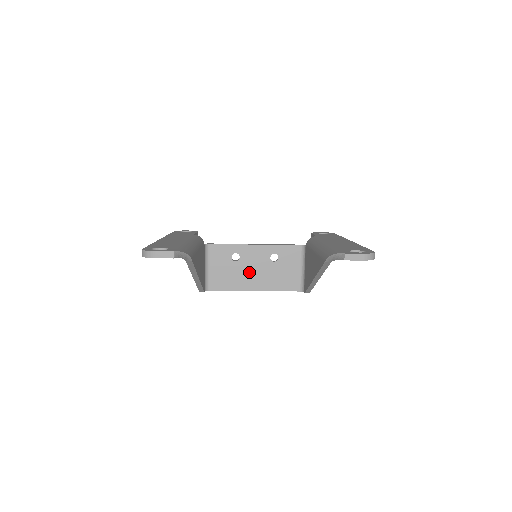
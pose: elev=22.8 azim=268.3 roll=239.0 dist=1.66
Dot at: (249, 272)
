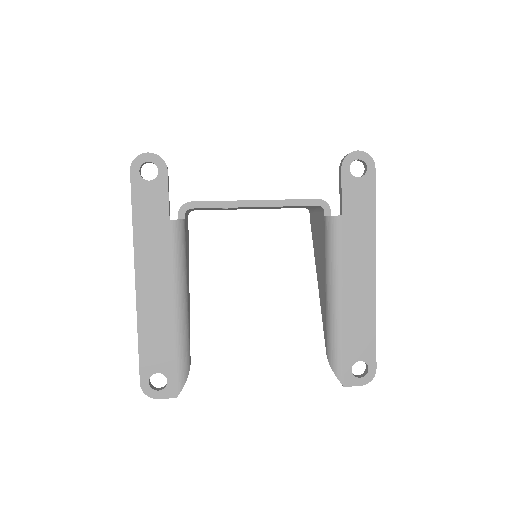
Dot at: (244, 208)
